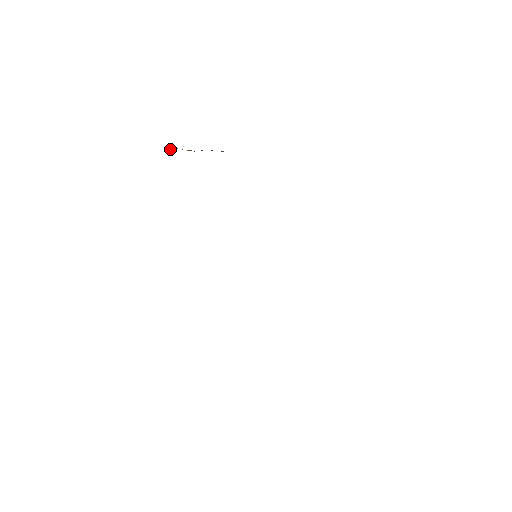
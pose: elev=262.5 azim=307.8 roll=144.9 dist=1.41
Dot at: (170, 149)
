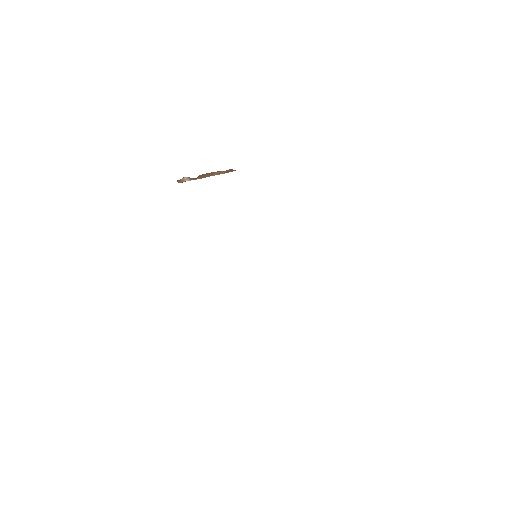
Dot at: (181, 182)
